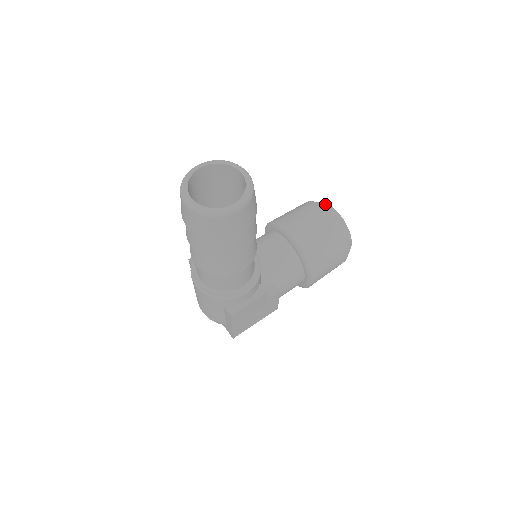
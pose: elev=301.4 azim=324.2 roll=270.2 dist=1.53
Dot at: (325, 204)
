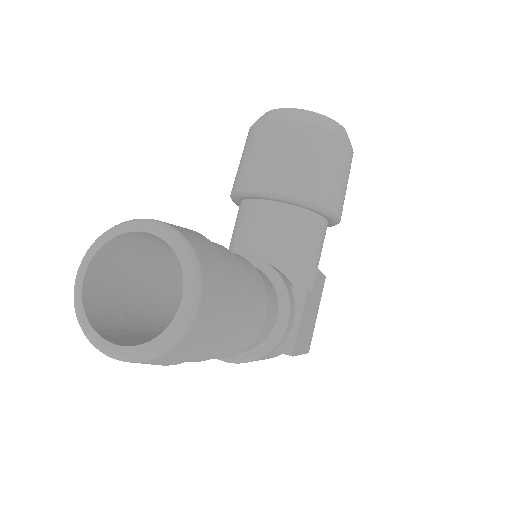
Dot at: (275, 112)
